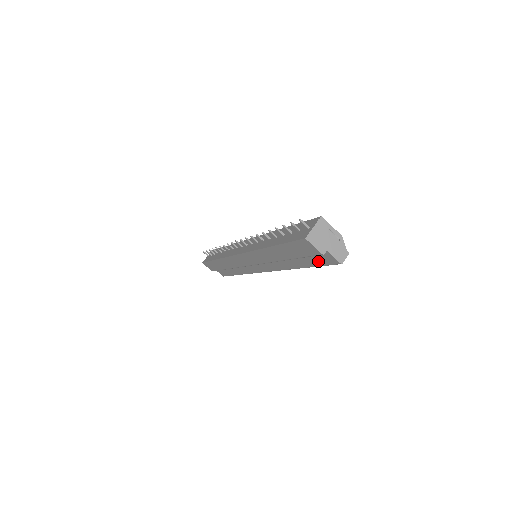
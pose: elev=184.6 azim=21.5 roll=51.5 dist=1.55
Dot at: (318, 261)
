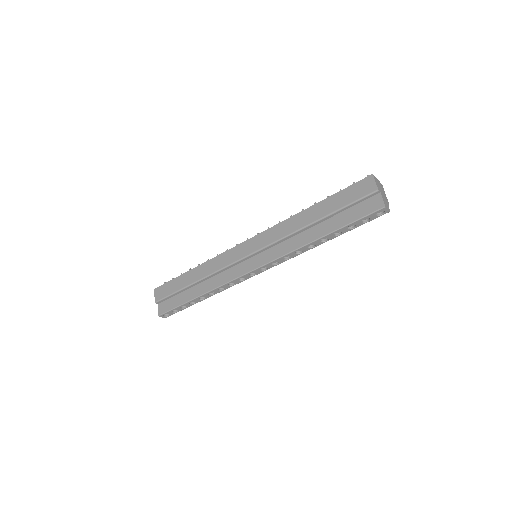
Dot at: (357, 214)
